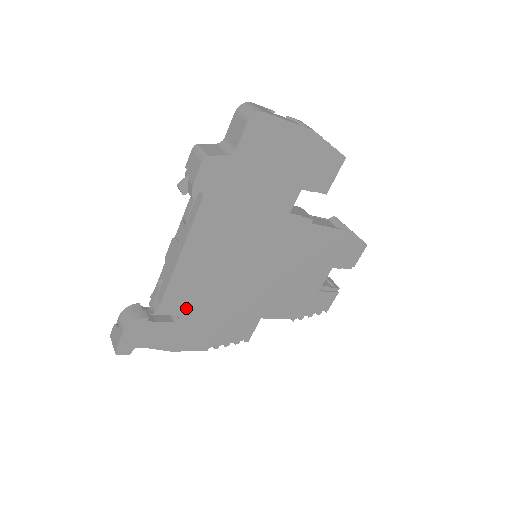
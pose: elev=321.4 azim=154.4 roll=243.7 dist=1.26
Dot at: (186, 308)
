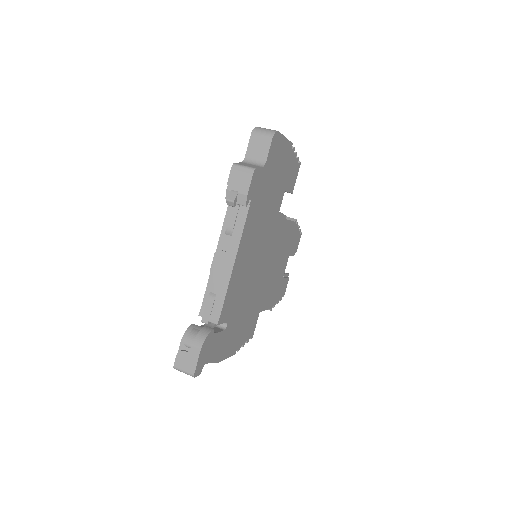
Dot at: (231, 313)
